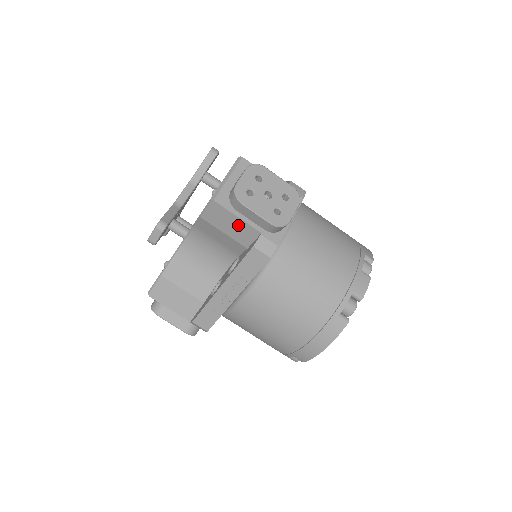
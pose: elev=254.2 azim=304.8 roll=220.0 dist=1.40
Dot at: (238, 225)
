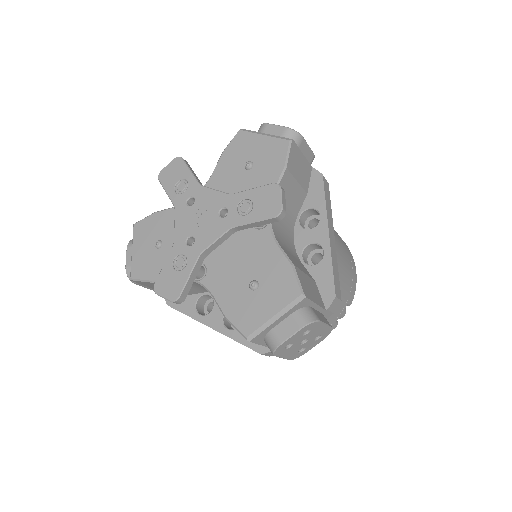
Dot at: occluded
